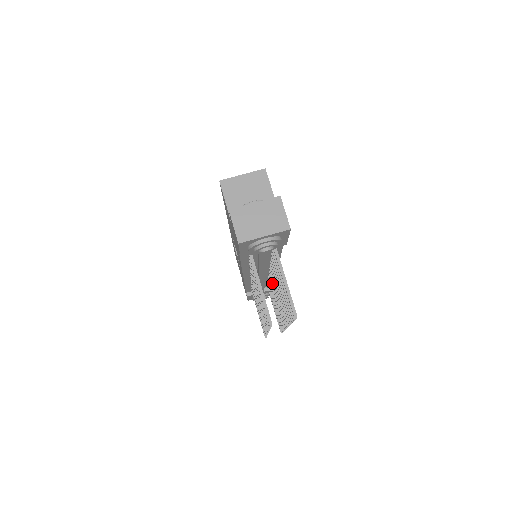
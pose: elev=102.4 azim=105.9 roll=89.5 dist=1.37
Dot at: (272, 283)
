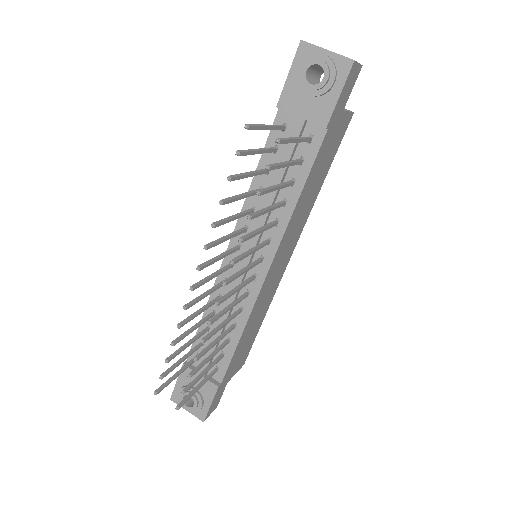
Dot at: (246, 280)
